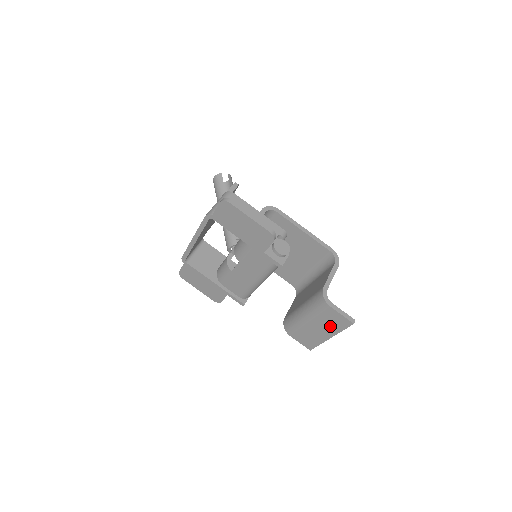
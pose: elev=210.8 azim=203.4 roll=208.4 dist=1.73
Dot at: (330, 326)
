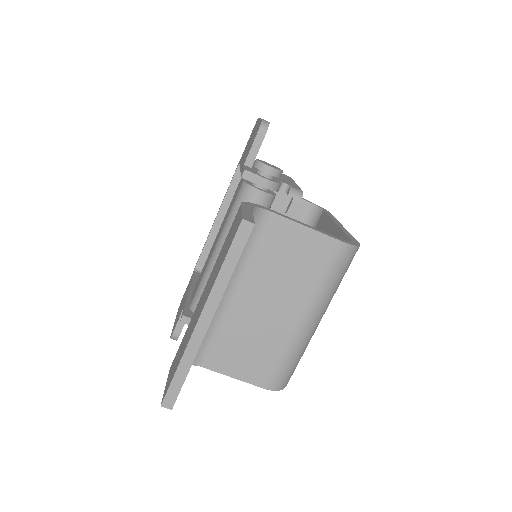
Dot at: occluded
